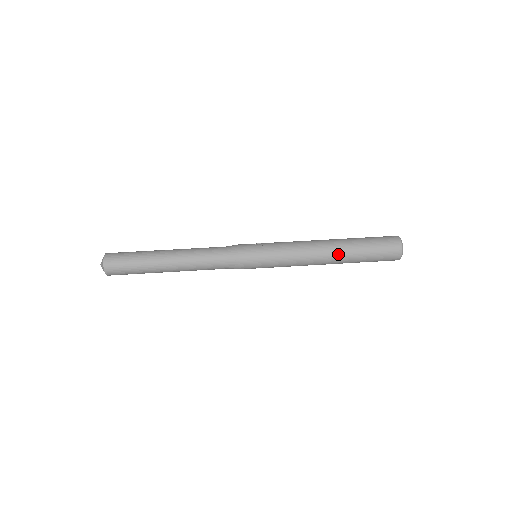
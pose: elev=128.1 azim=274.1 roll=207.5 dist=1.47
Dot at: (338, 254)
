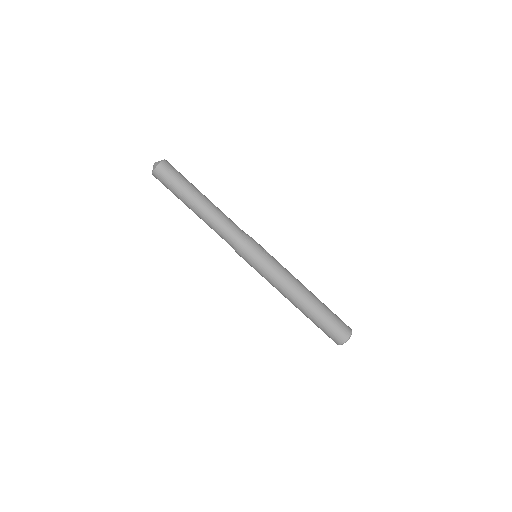
Dot at: (305, 306)
